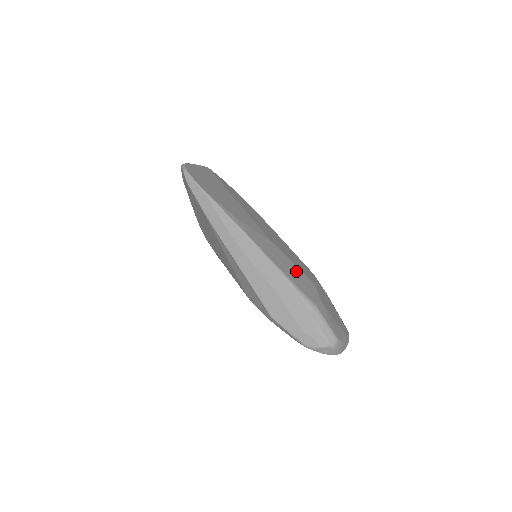
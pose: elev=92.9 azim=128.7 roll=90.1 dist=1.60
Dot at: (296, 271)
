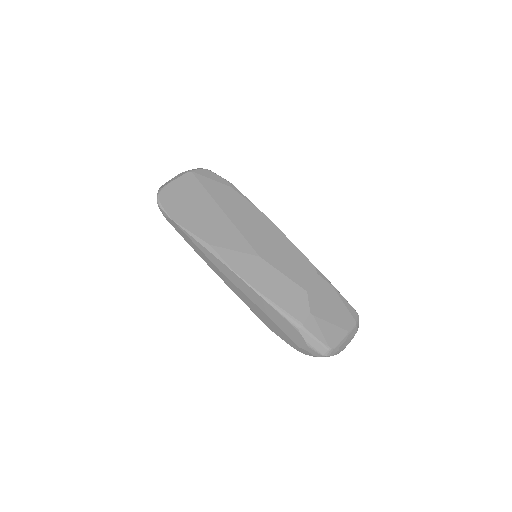
Dot at: (284, 285)
